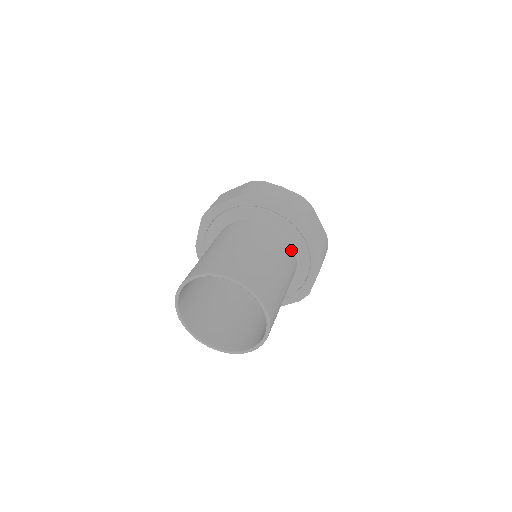
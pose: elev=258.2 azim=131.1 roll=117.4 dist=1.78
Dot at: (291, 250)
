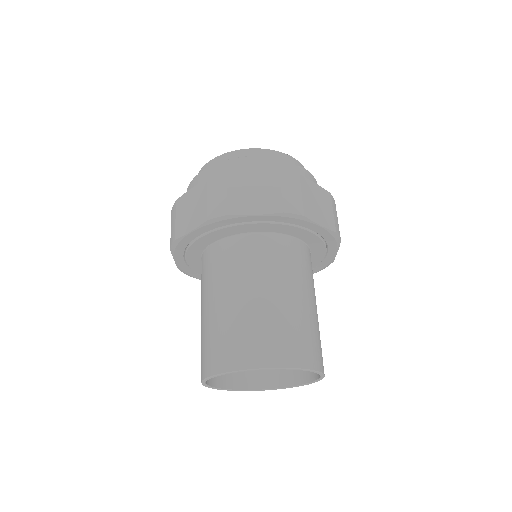
Dot at: (299, 248)
